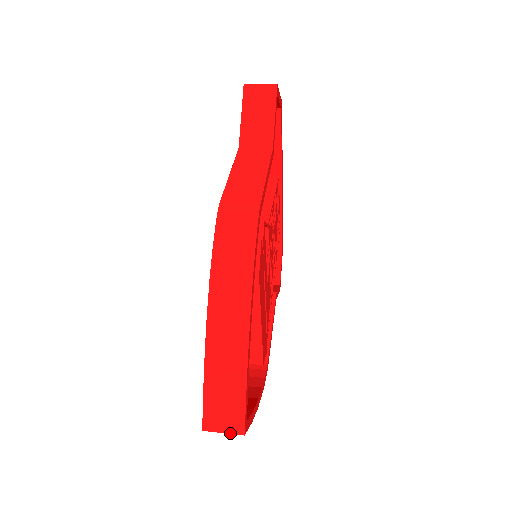
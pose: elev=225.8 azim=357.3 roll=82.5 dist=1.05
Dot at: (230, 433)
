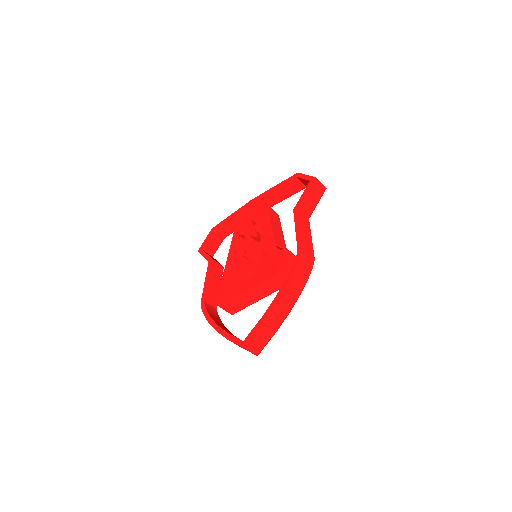
Dot at: (253, 353)
